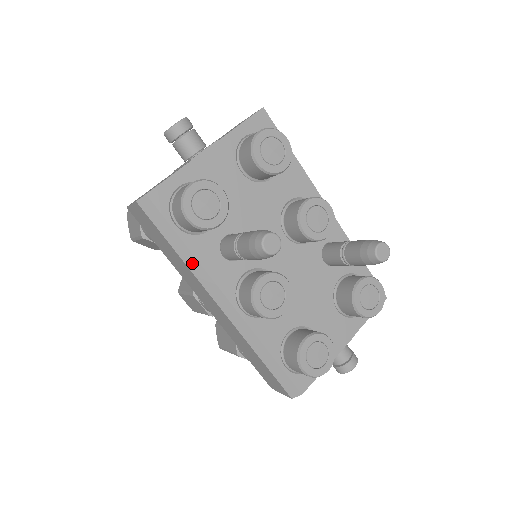
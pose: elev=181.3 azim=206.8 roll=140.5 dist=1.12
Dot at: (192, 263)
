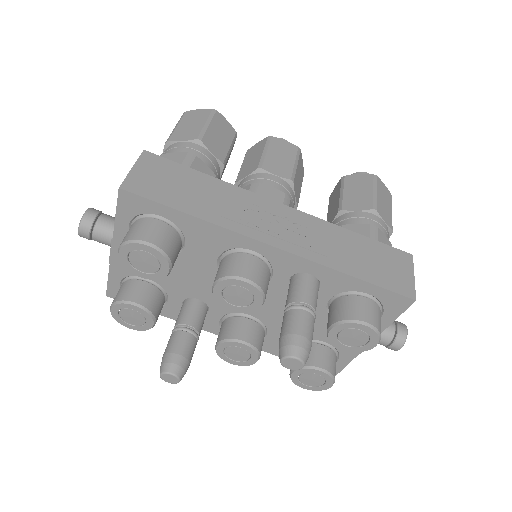
Dot at: occluded
